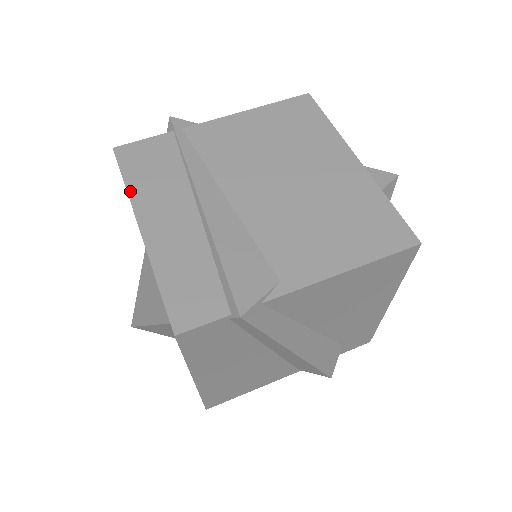
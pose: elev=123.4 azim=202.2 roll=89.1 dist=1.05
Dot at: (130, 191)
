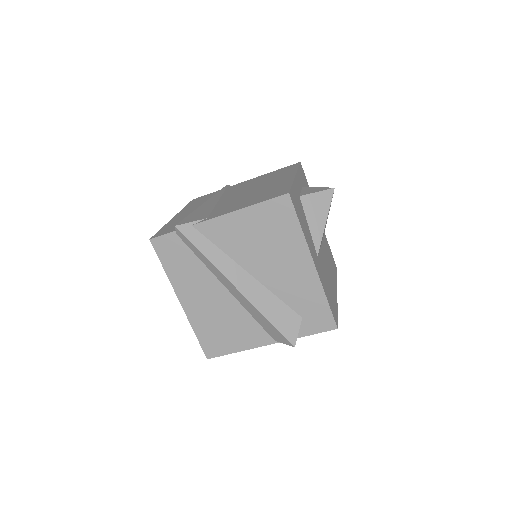
Dot at: (184, 208)
